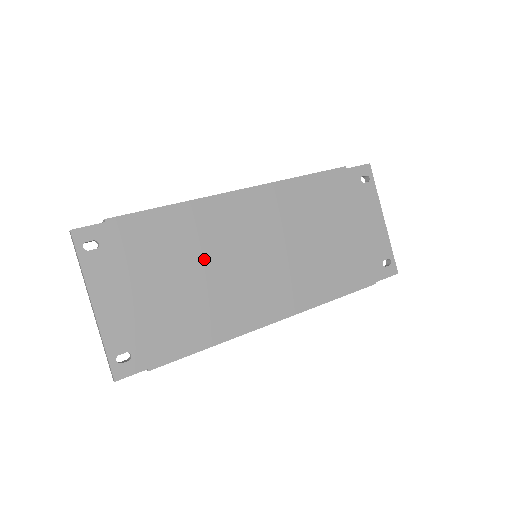
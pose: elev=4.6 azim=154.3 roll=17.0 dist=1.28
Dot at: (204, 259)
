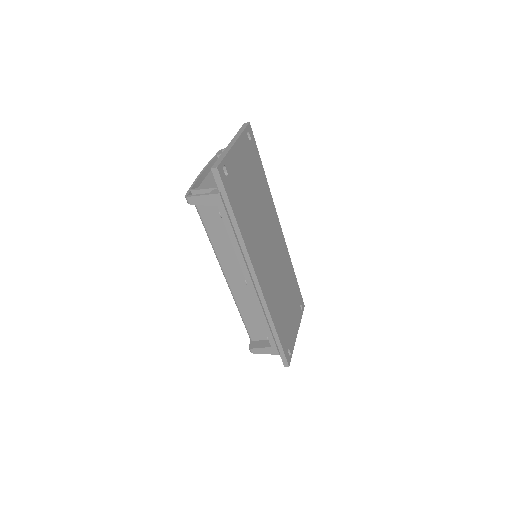
Dot at: (261, 211)
